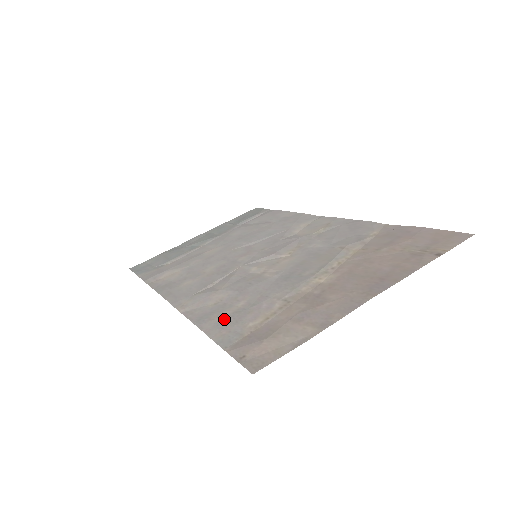
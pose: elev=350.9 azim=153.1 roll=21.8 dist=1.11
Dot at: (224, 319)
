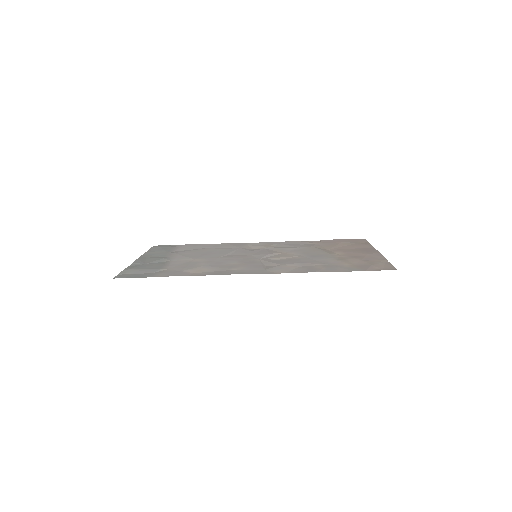
Dot at: (327, 268)
